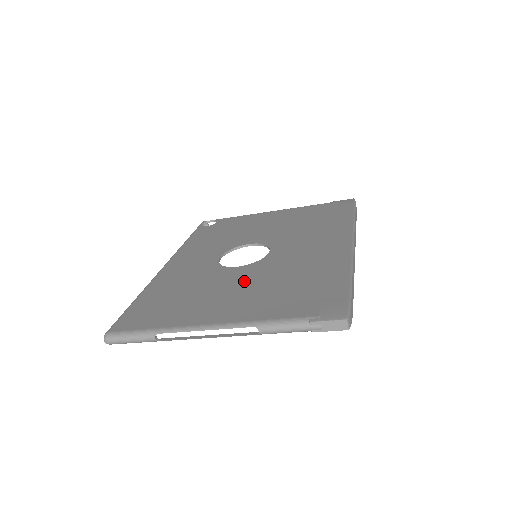
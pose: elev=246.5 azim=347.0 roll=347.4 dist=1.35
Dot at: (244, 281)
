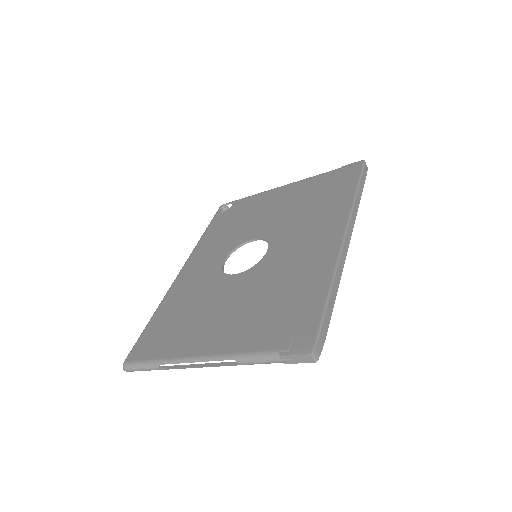
Dot at: (237, 296)
